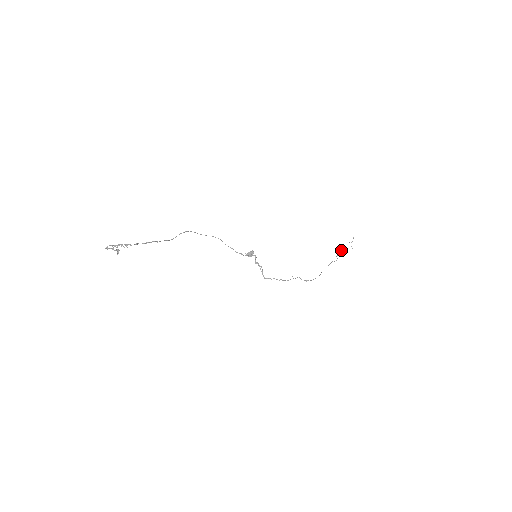
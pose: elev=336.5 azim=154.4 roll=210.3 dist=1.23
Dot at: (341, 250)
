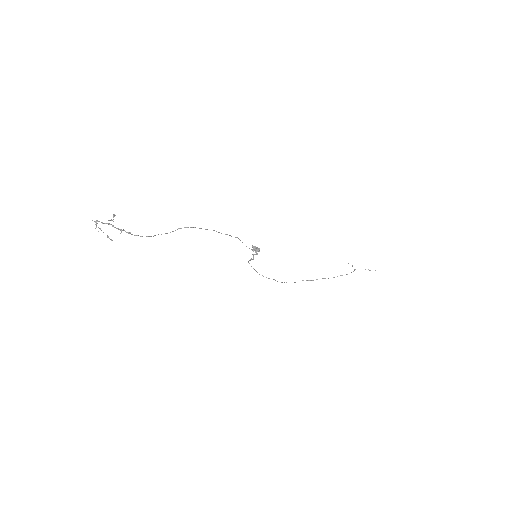
Dot at: (355, 269)
